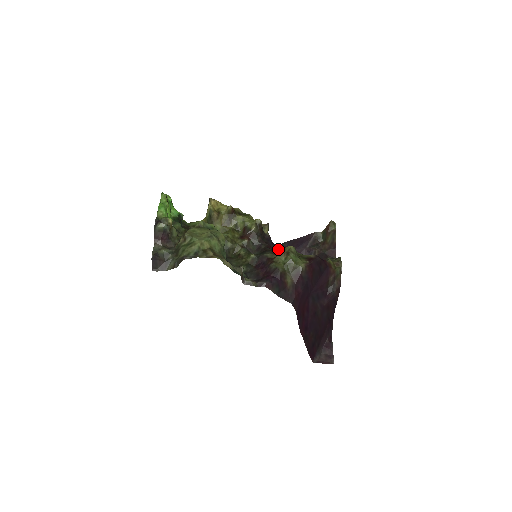
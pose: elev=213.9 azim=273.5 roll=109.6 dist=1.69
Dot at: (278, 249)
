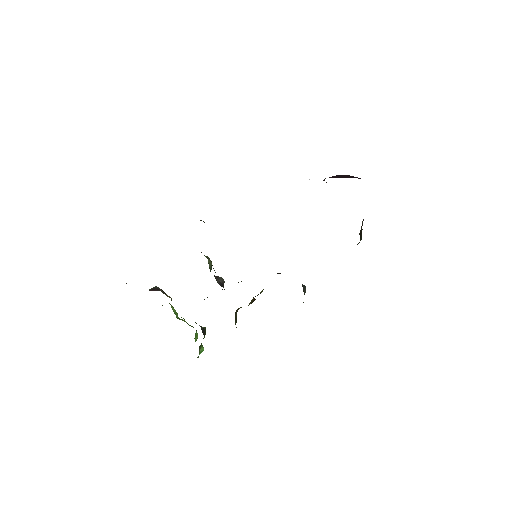
Dot at: occluded
